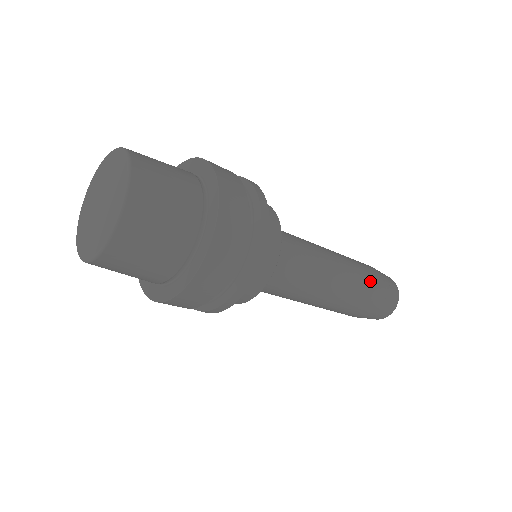
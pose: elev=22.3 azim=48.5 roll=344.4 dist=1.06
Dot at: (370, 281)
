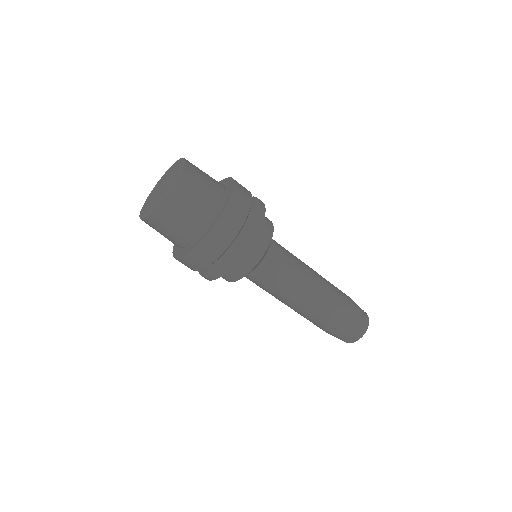
Dot at: occluded
